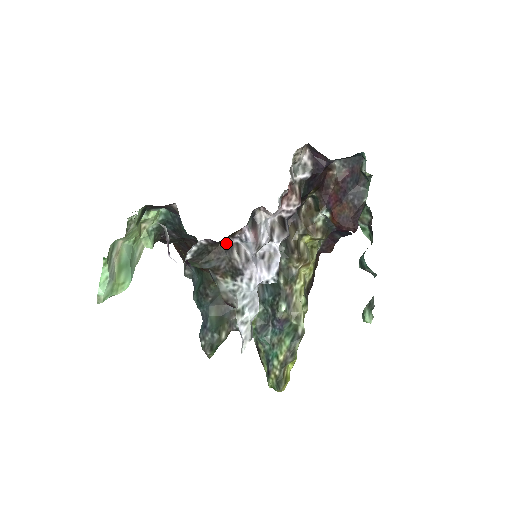
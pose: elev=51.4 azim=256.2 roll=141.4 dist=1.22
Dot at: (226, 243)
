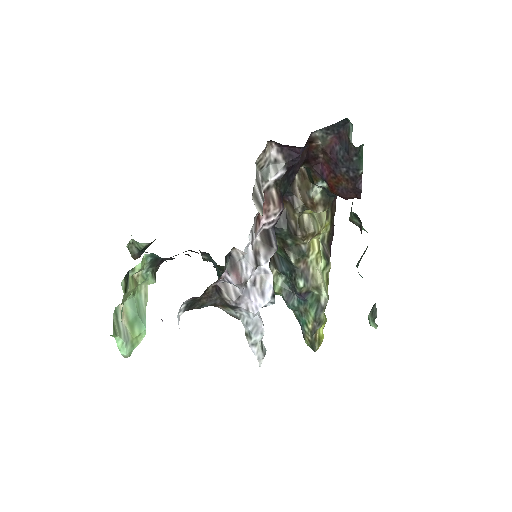
Dot at: (212, 287)
